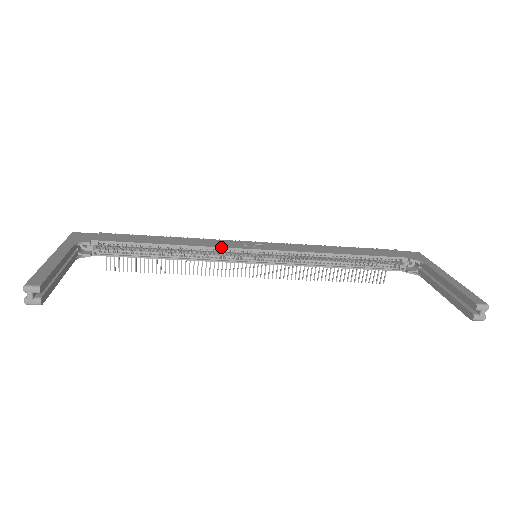
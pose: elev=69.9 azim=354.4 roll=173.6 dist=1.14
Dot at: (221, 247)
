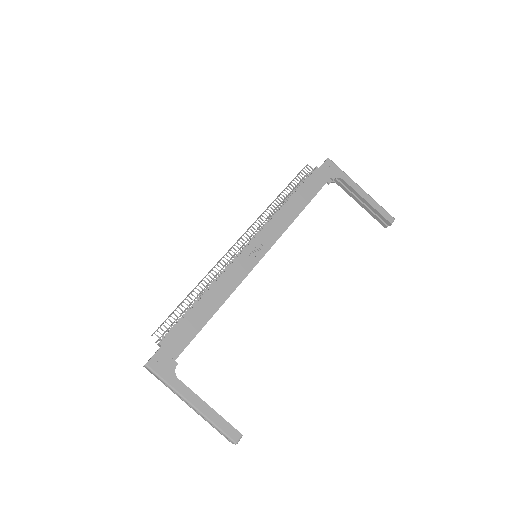
Dot at: occluded
